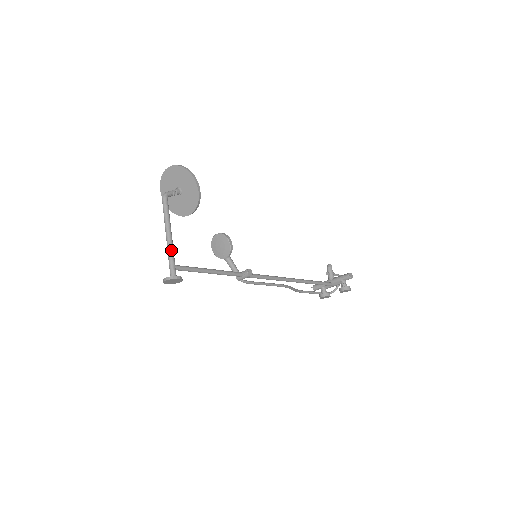
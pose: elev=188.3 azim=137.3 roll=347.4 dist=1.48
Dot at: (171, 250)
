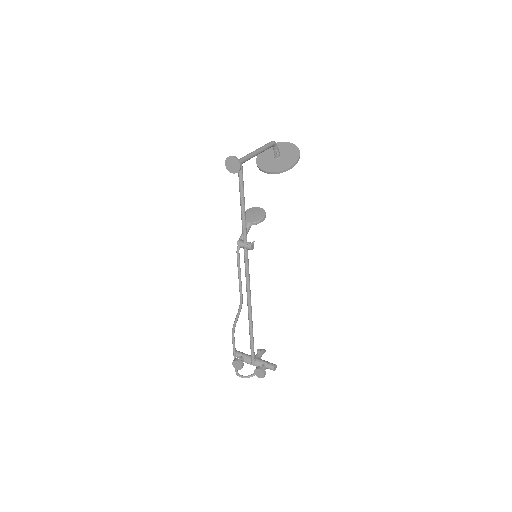
Dot at: (250, 156)
